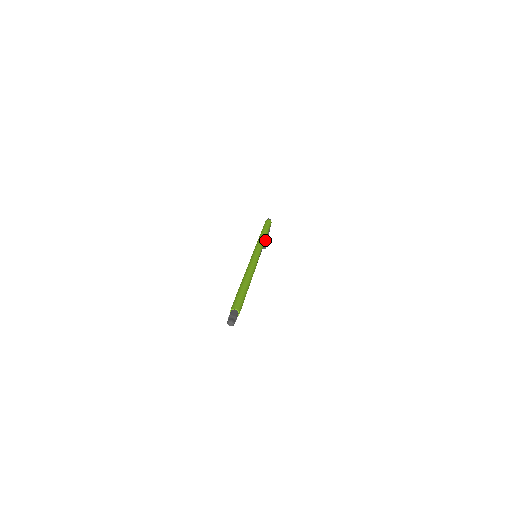
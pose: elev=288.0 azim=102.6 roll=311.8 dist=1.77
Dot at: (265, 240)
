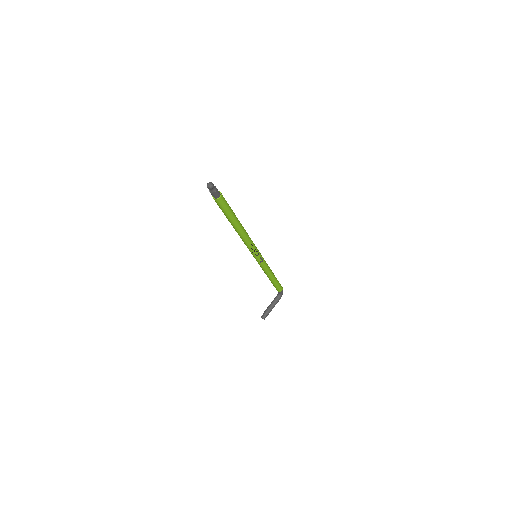
Dot at: (268, 309)
